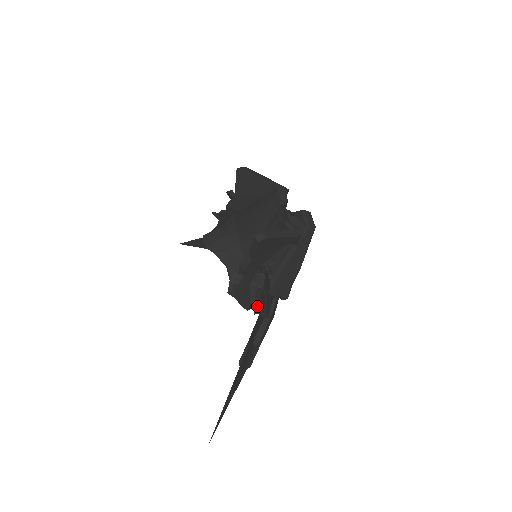
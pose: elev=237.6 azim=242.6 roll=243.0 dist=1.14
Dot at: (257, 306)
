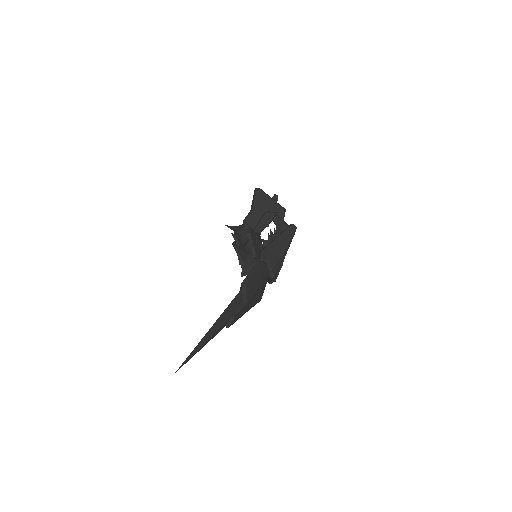
Dot at: (249, 229)
